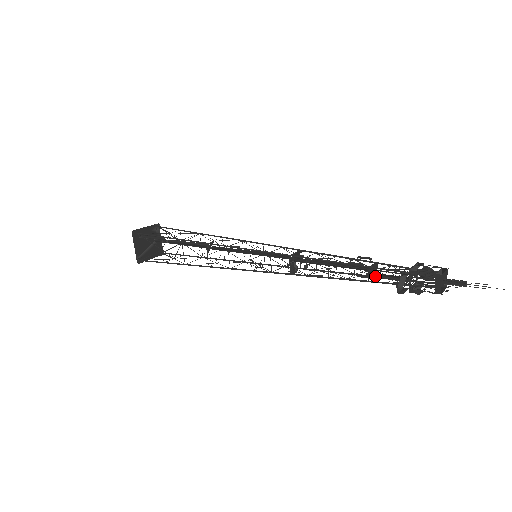
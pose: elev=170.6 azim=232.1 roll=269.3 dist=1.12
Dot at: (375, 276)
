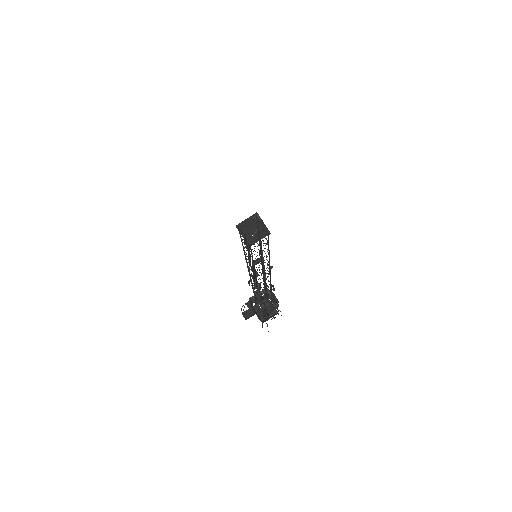
Dot at: occluded
